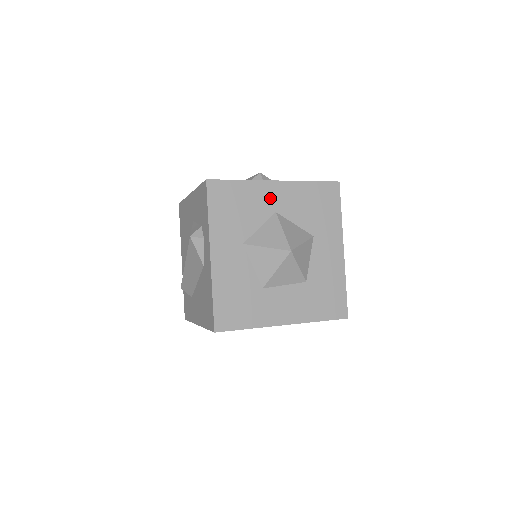
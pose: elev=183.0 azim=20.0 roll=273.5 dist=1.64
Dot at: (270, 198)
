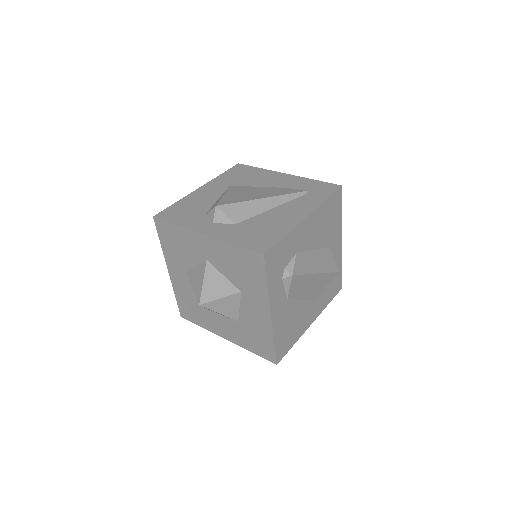
Dot at: (200, 247)
